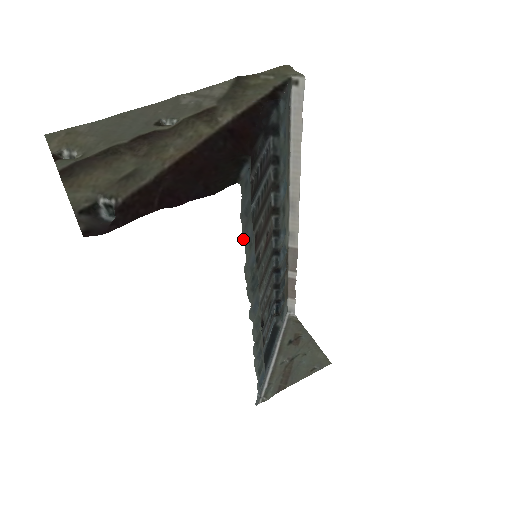
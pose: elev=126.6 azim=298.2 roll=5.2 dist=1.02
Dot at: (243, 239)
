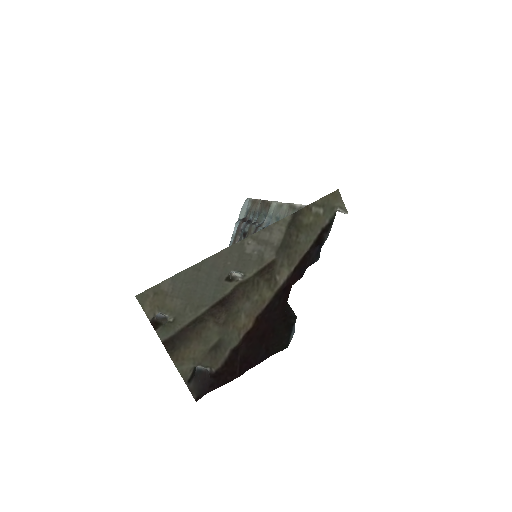
Dot at: occluded
